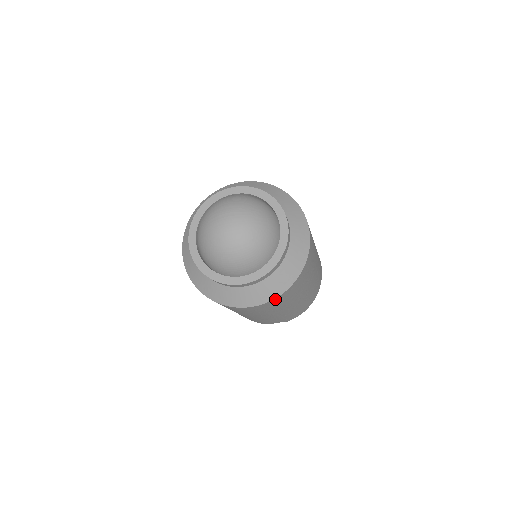
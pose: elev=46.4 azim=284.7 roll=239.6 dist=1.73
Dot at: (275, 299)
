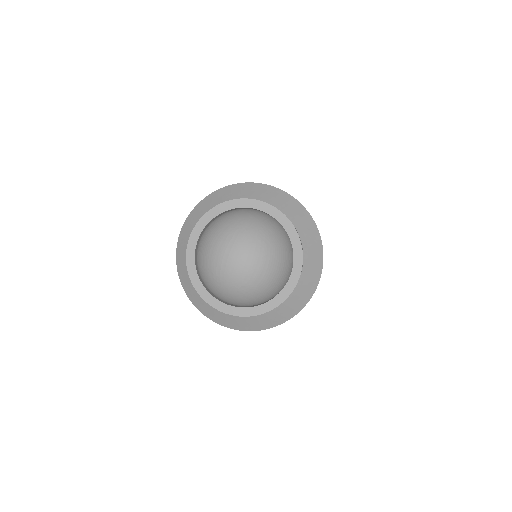
Dot at: occluded
